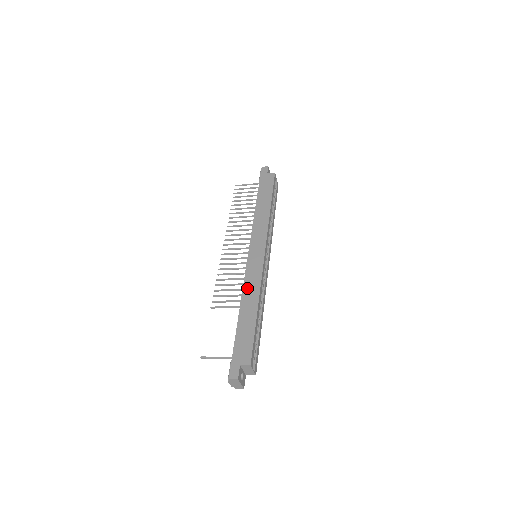
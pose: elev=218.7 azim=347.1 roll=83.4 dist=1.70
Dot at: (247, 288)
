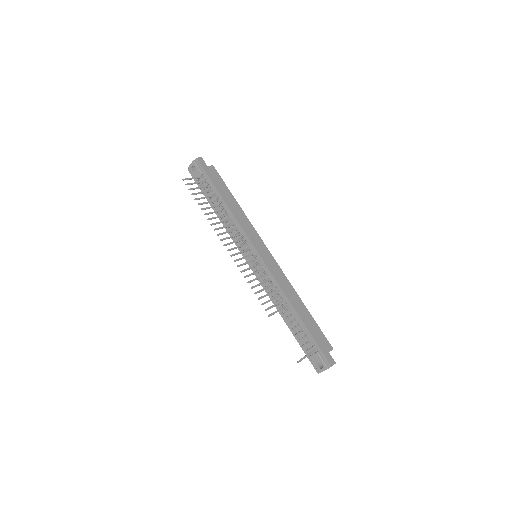
Dot at: (285, 288)
